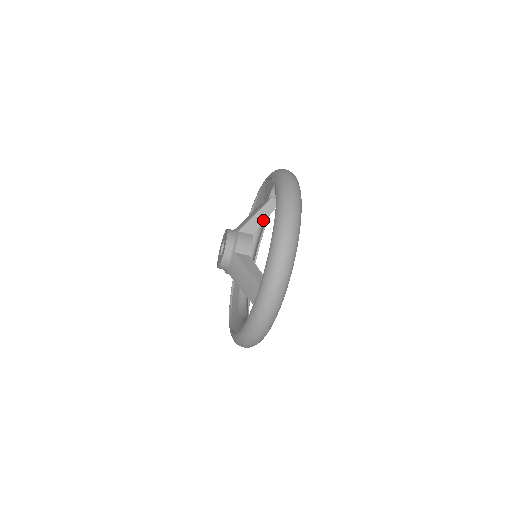
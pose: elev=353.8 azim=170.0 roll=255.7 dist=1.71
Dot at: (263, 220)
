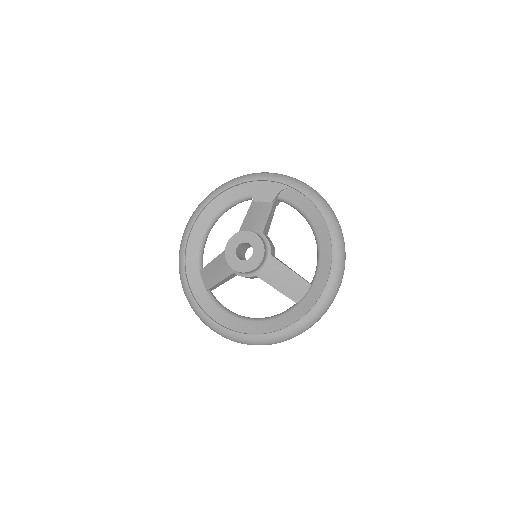
Dot at: (271, 221)
